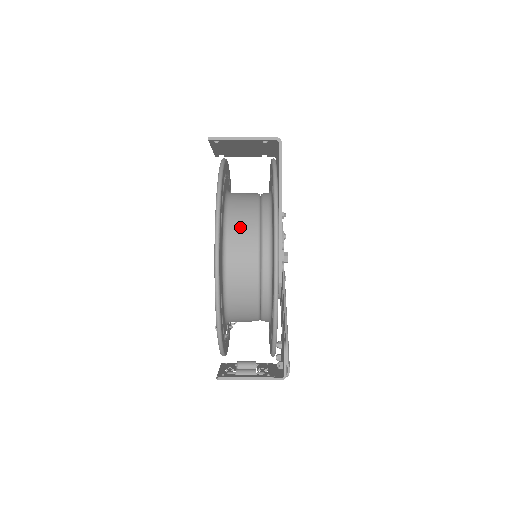
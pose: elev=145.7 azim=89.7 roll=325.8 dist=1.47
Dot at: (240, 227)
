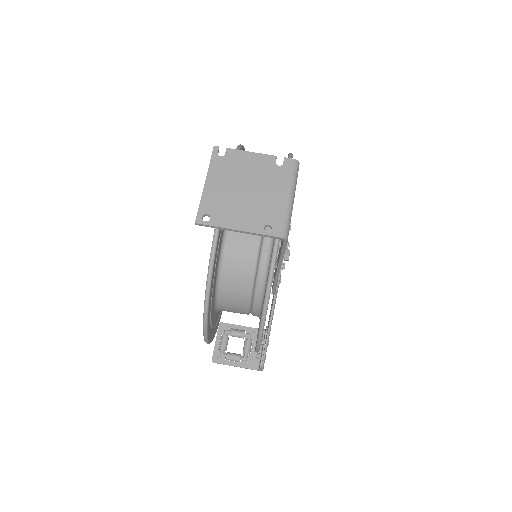
Dot at: (232, 296)
